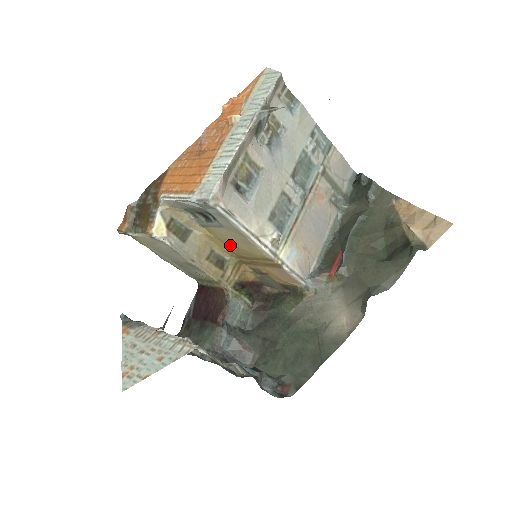
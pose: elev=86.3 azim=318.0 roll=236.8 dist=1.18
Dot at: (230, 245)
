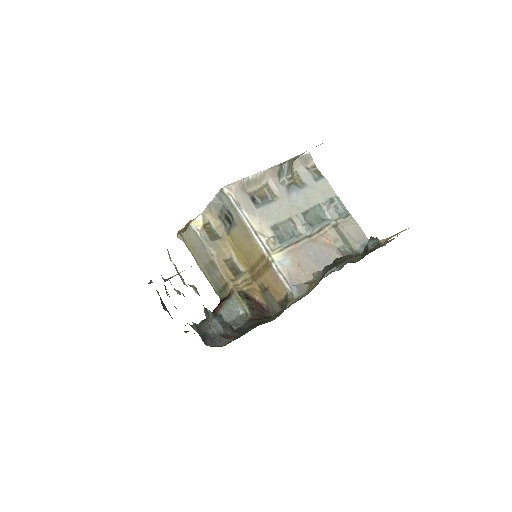
Dot at: (243, 251)
